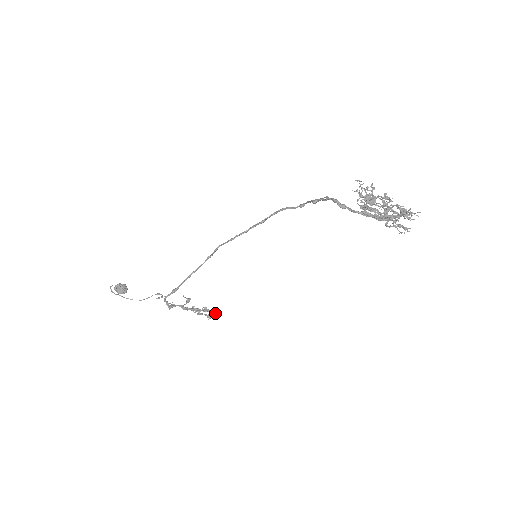
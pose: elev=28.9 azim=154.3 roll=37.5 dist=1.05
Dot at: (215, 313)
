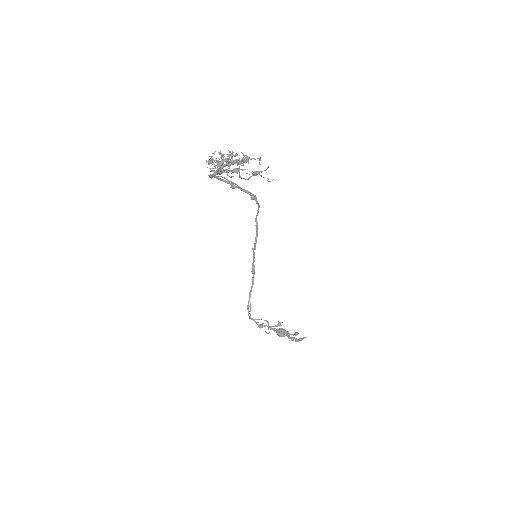
Dot at: (303, 338)
